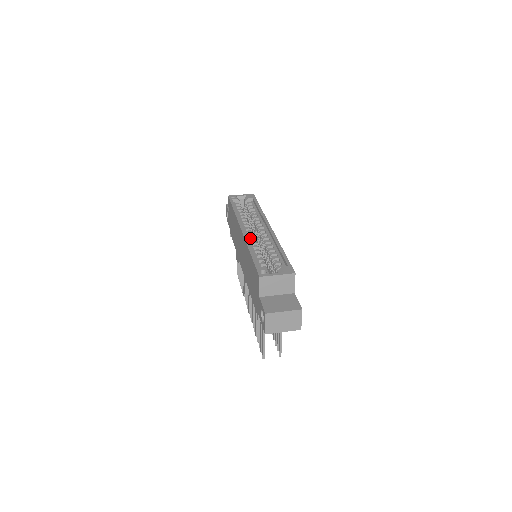
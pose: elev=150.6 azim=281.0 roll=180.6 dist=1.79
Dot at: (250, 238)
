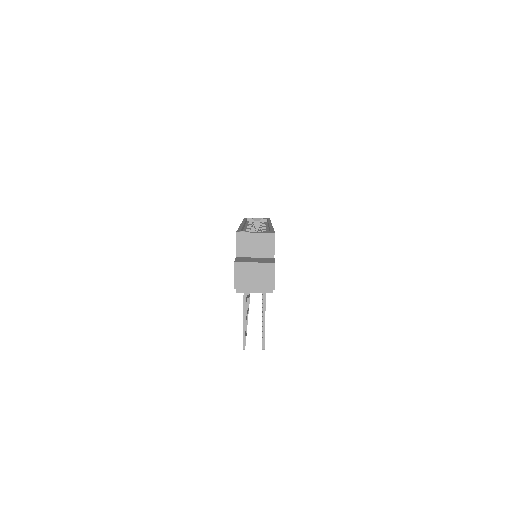
Dot at: (247, 228)
